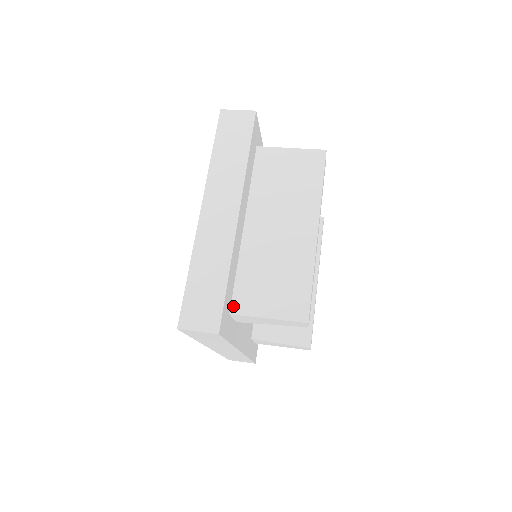
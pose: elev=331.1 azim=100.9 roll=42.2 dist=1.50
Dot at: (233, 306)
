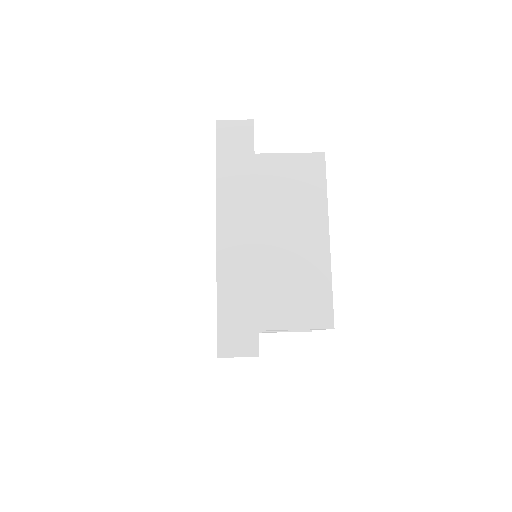
Dot at: (260, 322)
